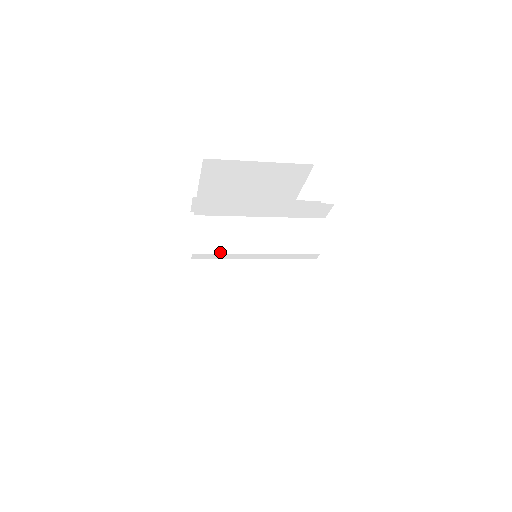
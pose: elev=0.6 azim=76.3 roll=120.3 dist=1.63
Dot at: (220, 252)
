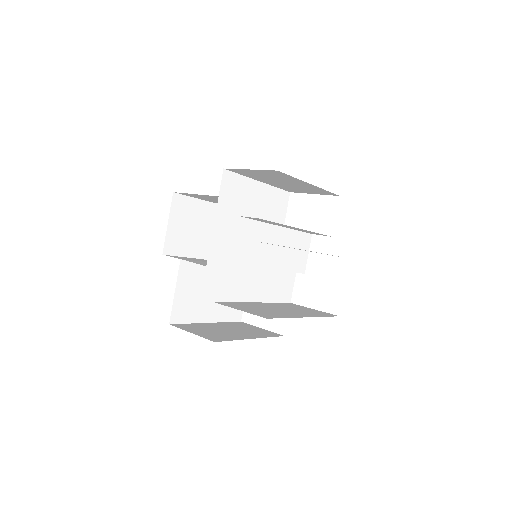
Dot at: (248, 266)
